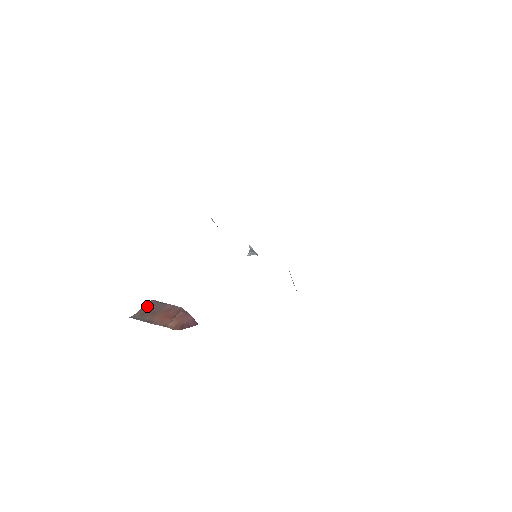
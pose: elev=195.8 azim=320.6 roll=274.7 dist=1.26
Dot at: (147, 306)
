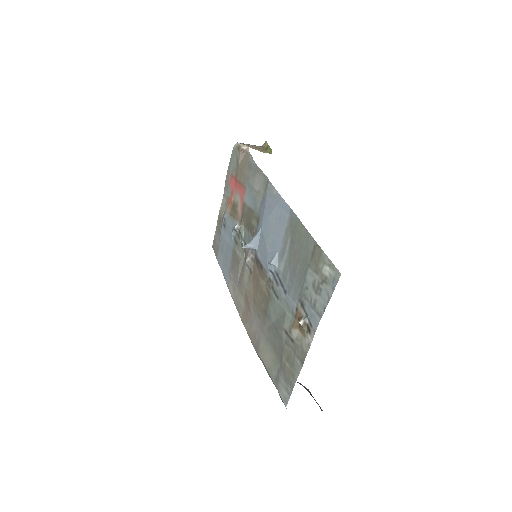
Dot at: occluded
